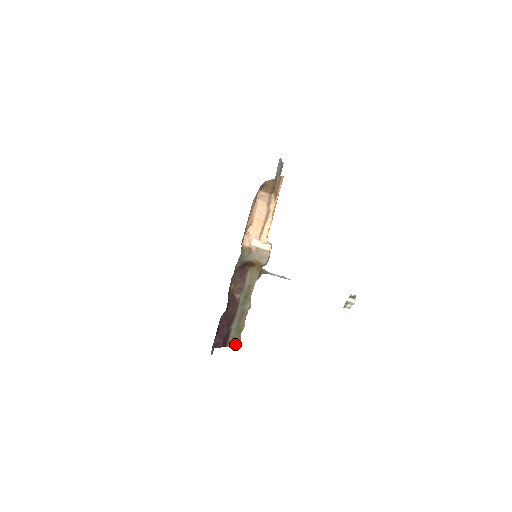
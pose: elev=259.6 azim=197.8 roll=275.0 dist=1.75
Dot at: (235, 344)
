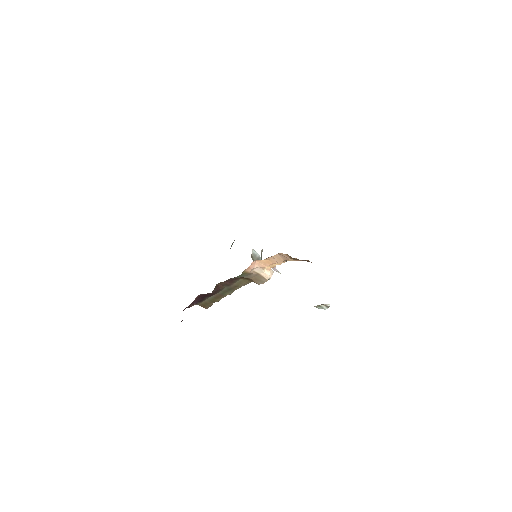
Dot at: (205, 306)
